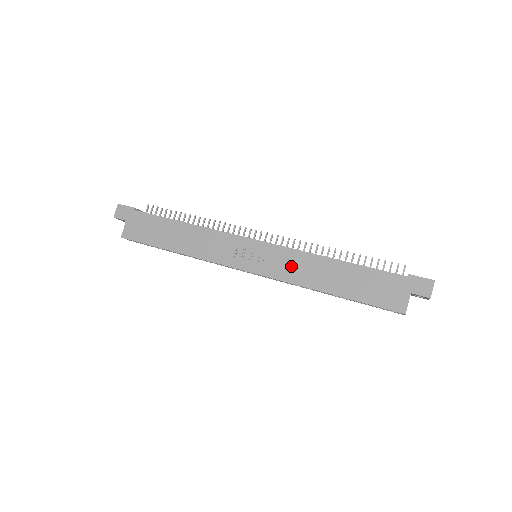
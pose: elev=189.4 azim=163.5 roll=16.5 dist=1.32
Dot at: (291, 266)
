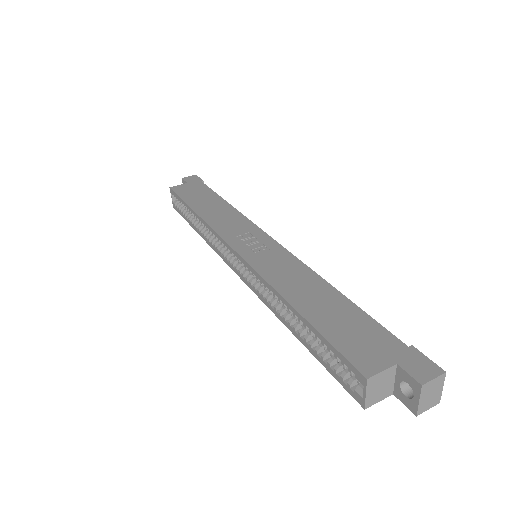
Dot at: (280, 267)
